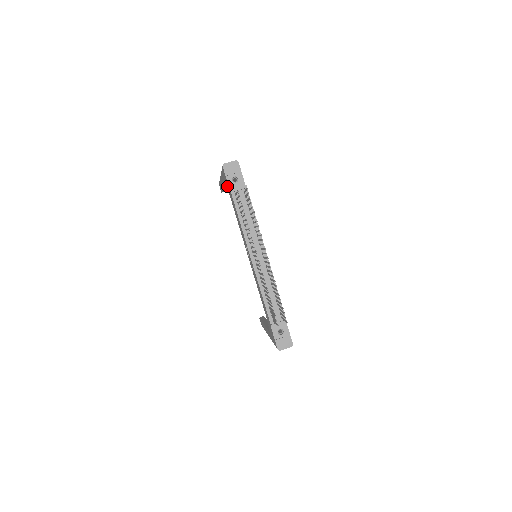
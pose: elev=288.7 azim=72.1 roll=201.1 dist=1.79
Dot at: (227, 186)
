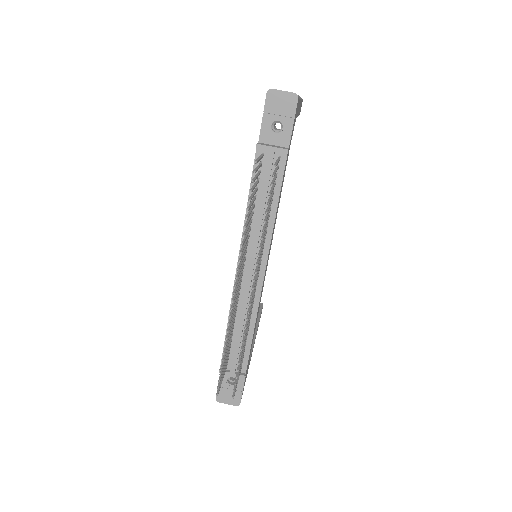
Dot at: occluded
